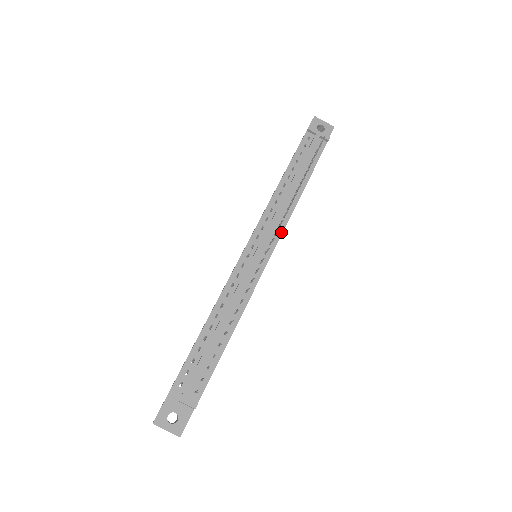
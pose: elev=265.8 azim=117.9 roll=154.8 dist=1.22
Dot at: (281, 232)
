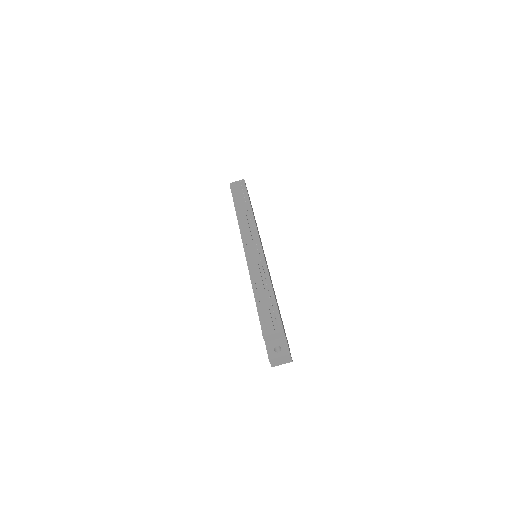
Dot at: (257, 233)
